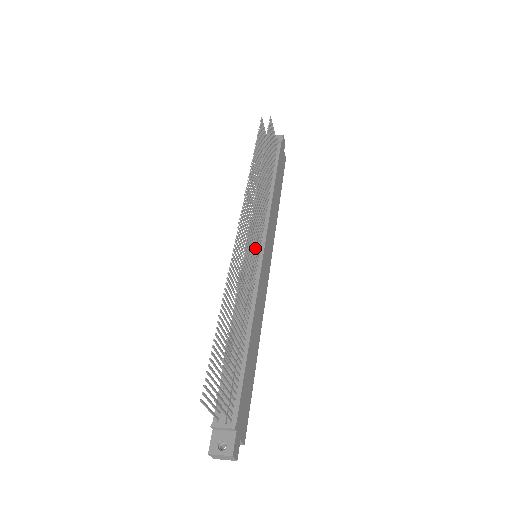
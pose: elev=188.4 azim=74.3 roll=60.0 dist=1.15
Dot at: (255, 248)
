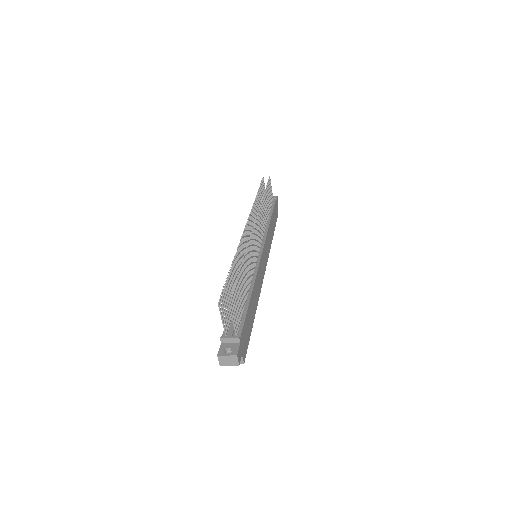
Dot at: (257, 244)
